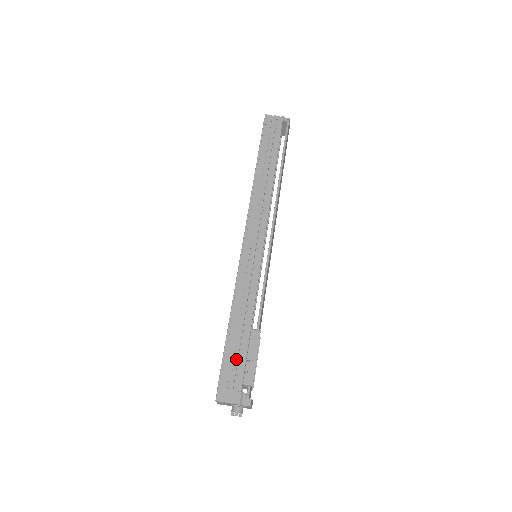
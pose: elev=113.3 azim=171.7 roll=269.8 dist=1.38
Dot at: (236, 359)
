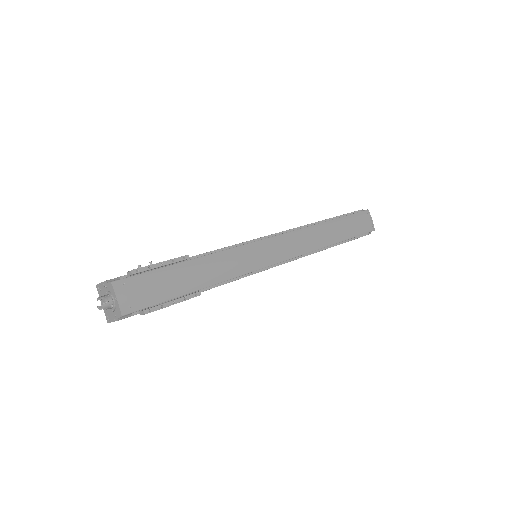
Dot at: occluded
